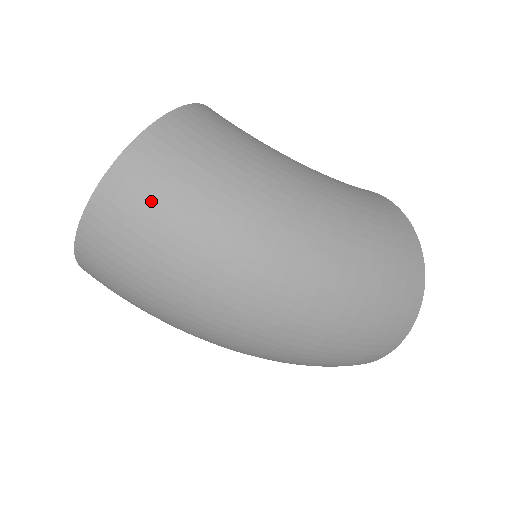
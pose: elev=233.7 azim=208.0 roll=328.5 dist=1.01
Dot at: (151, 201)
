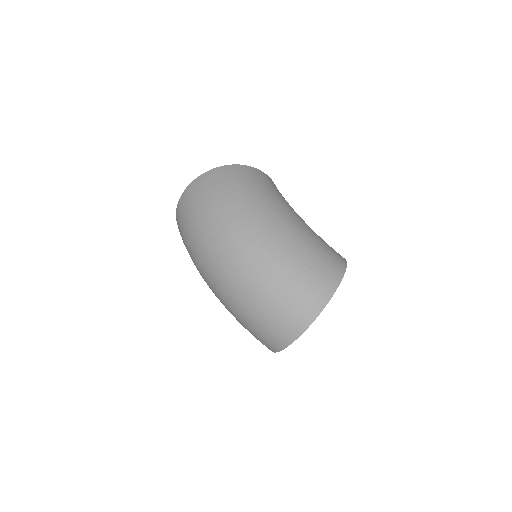
Dot at: (211, 186)
